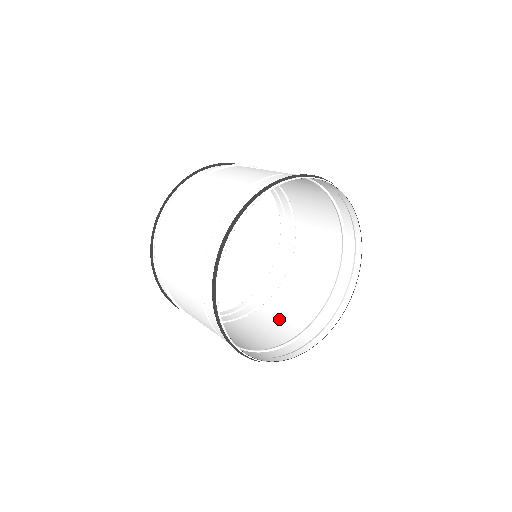
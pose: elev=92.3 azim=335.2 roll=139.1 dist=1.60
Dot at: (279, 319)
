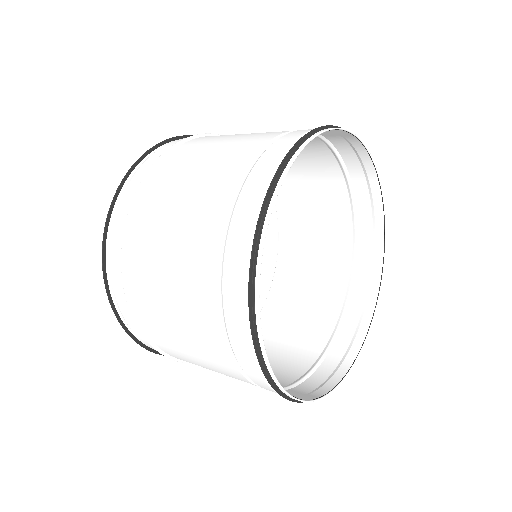
Dot at: (294, 323)
